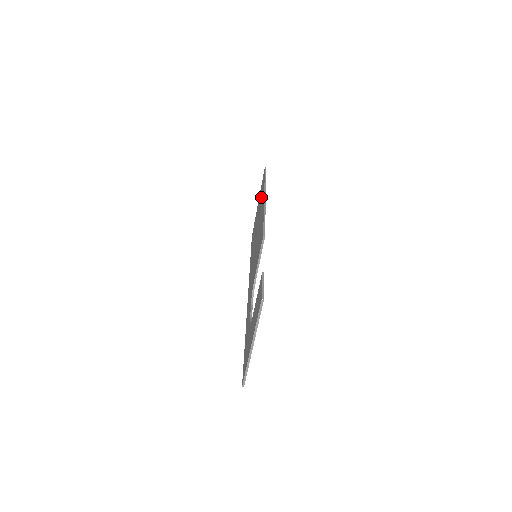
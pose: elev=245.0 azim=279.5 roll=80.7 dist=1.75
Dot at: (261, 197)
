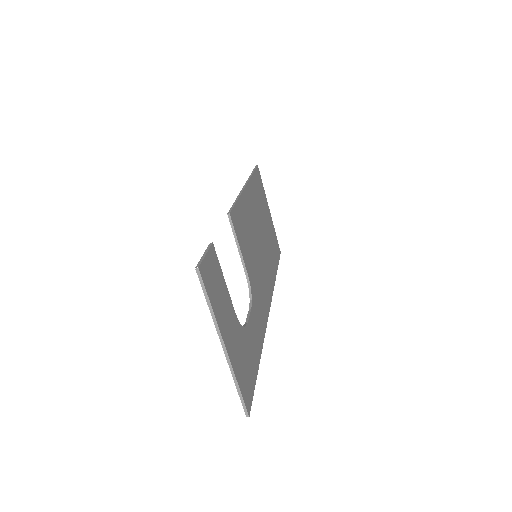
Dot at: occluded
